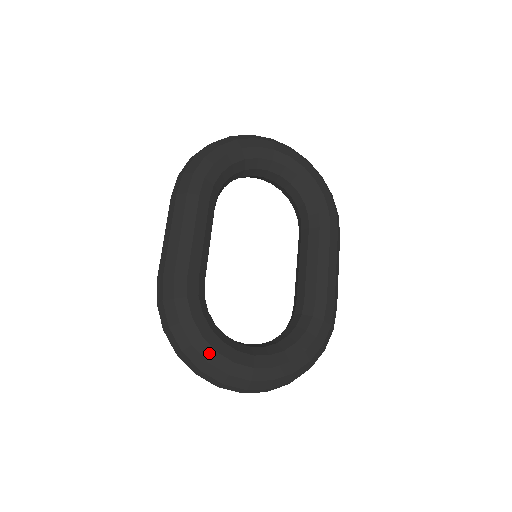
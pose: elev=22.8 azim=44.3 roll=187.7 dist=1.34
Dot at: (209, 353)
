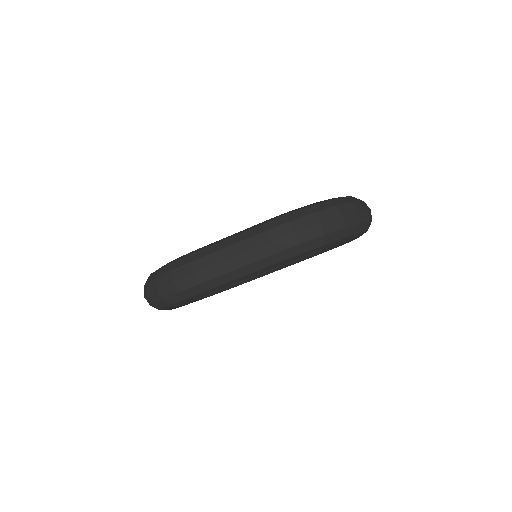
Dot at: (167, 309)
